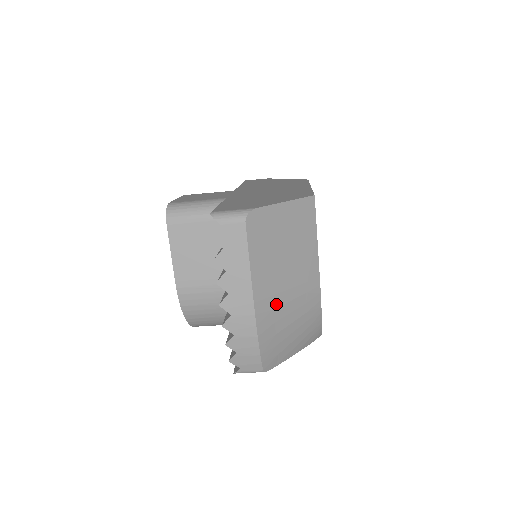
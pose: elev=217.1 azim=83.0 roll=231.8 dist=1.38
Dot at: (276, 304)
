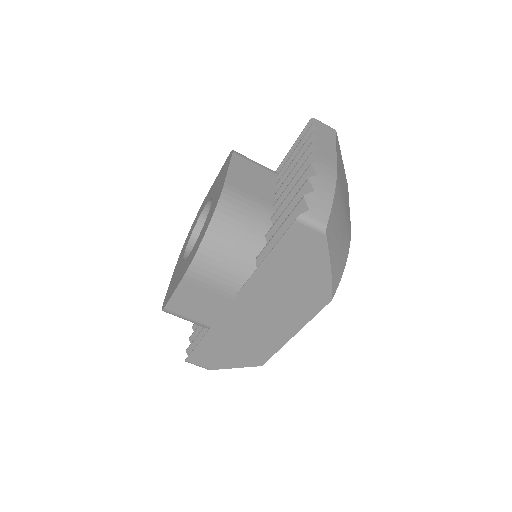
Dot at: (341, 191)
